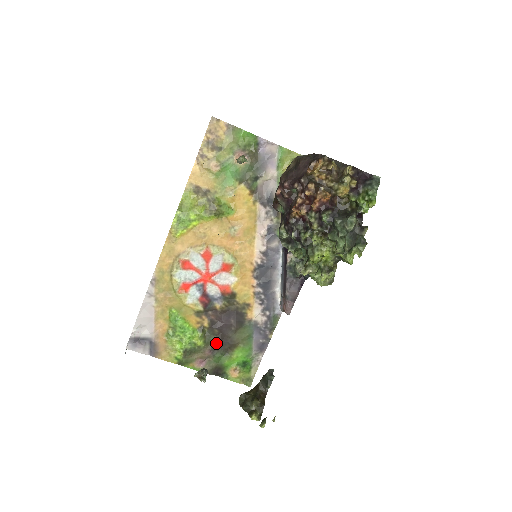
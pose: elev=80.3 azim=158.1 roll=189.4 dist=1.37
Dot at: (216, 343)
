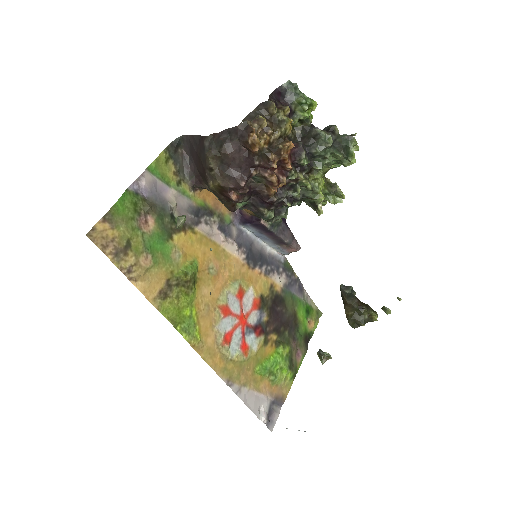
Dot at: (290, 333)
